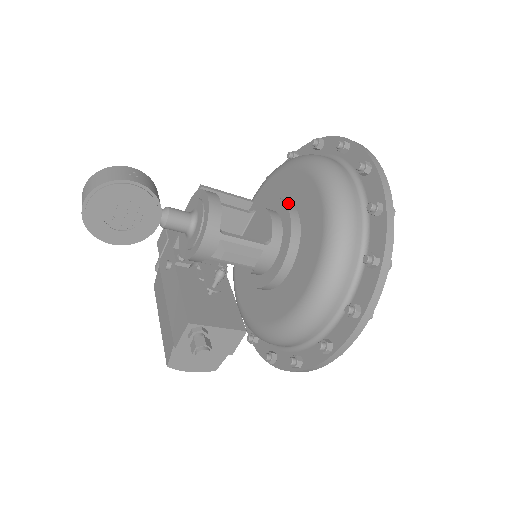
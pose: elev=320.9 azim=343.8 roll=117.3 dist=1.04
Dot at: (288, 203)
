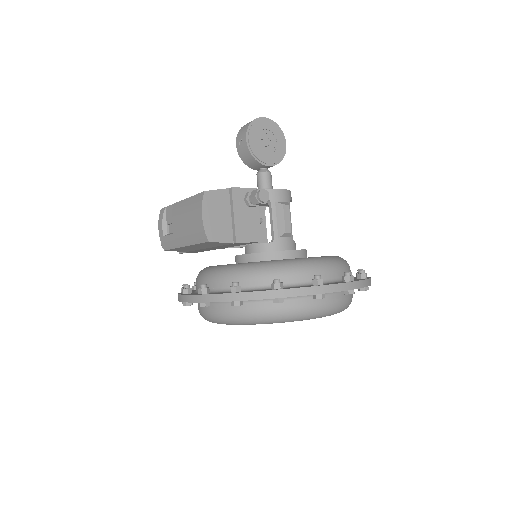
Dot at: occluded
